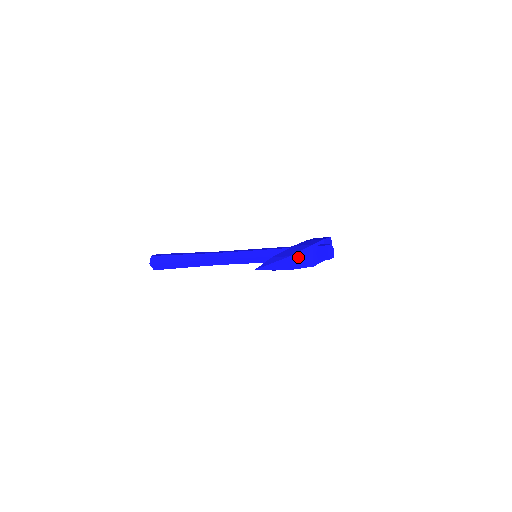
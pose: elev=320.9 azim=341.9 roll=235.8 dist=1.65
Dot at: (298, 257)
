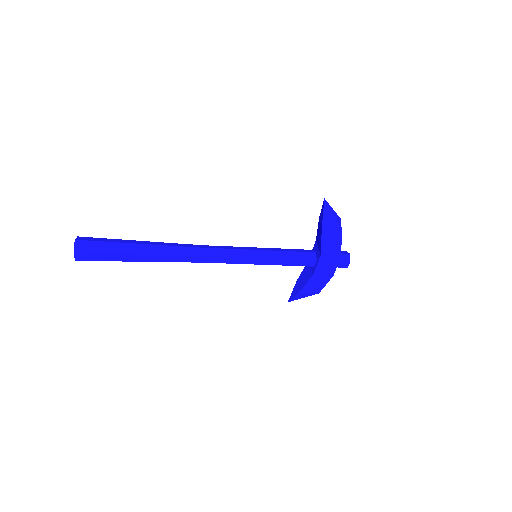
Dot at: occluded
